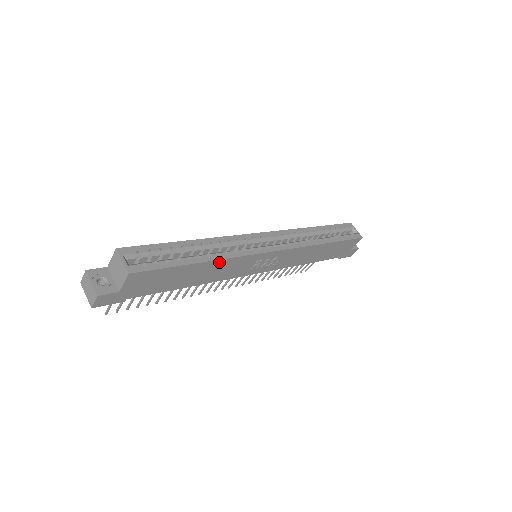
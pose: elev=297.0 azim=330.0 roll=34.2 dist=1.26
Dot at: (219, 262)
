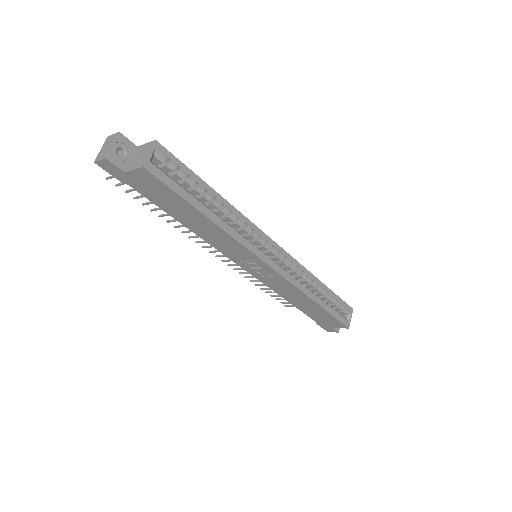
Dot at: (221, 230)
